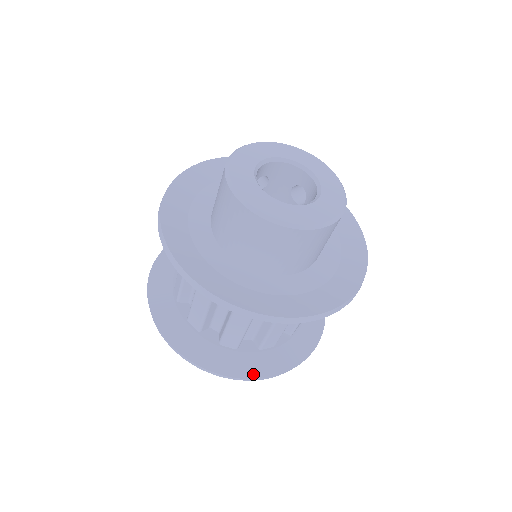
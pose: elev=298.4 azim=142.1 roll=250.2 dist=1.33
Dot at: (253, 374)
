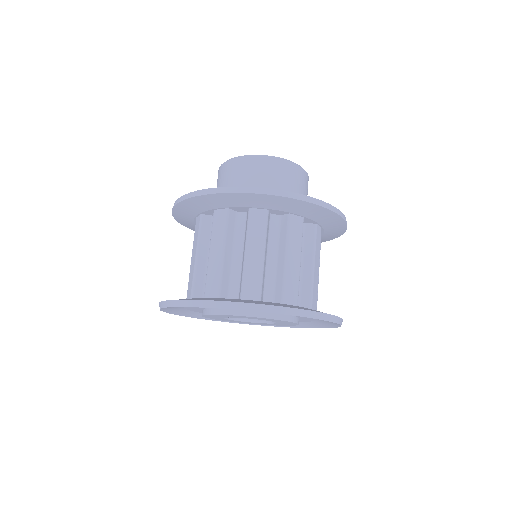
Dot at: occluded
